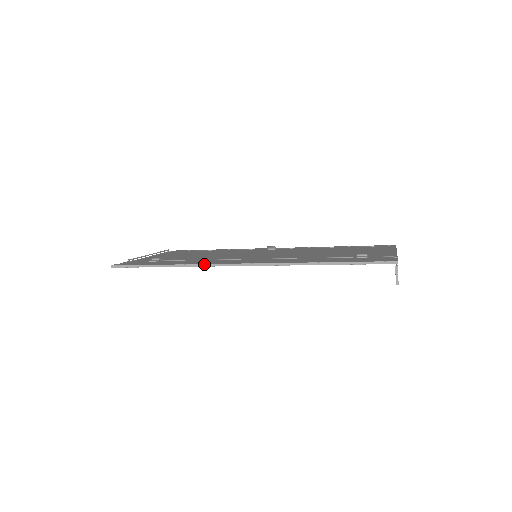
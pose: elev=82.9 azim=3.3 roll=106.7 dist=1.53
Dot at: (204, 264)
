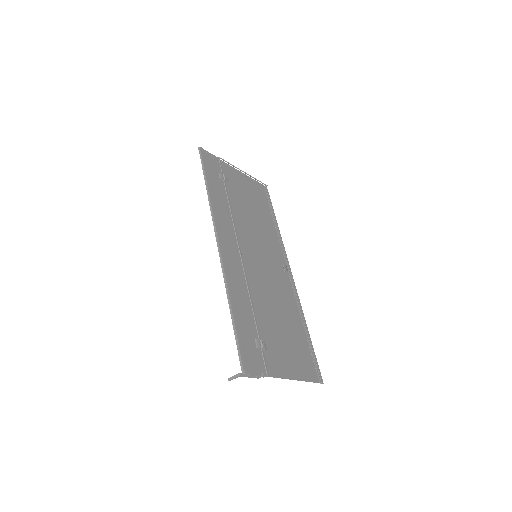
Dot at: (213, 214)
